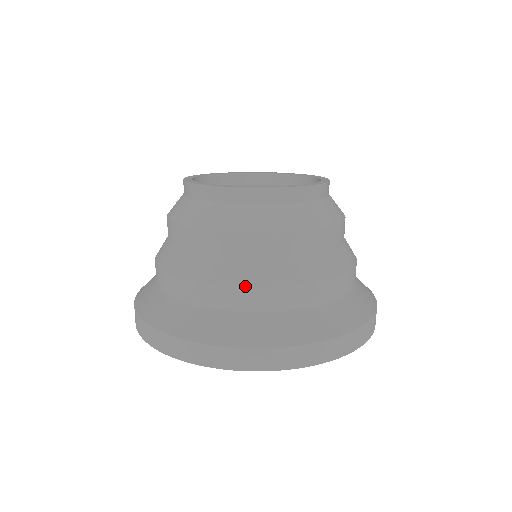
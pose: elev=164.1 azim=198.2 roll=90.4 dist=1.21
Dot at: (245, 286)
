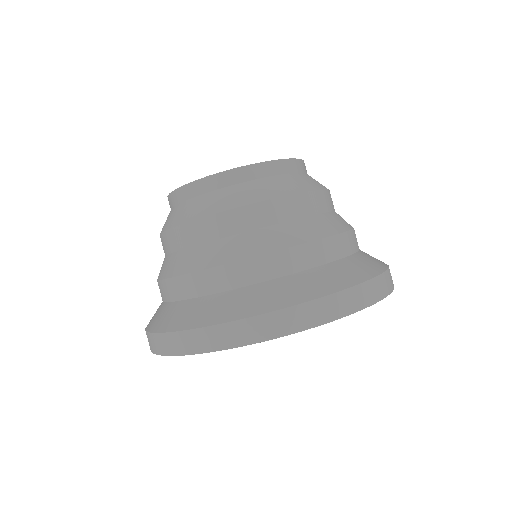
Dot at: (327, 236)
